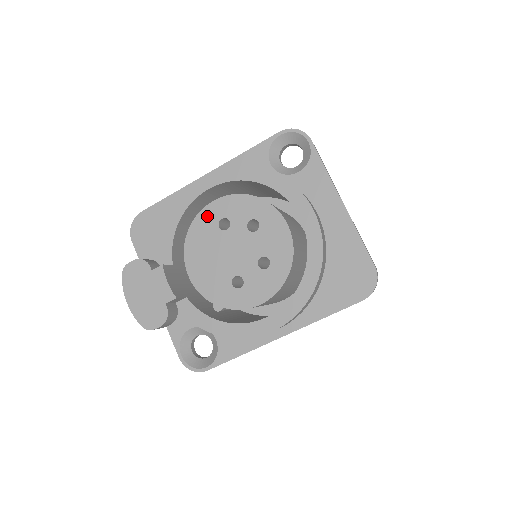
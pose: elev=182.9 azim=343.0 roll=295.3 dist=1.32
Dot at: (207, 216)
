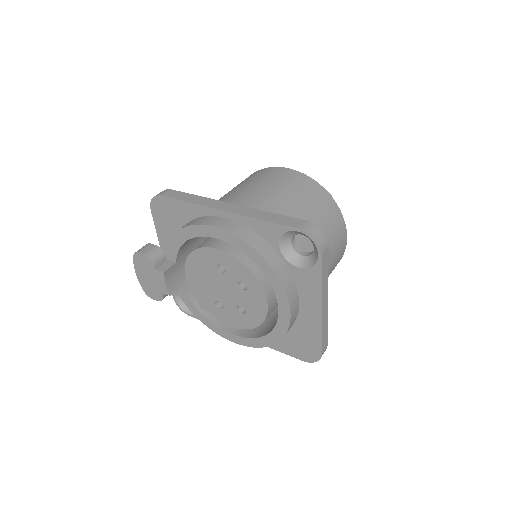
Dot at: (209, 254)
